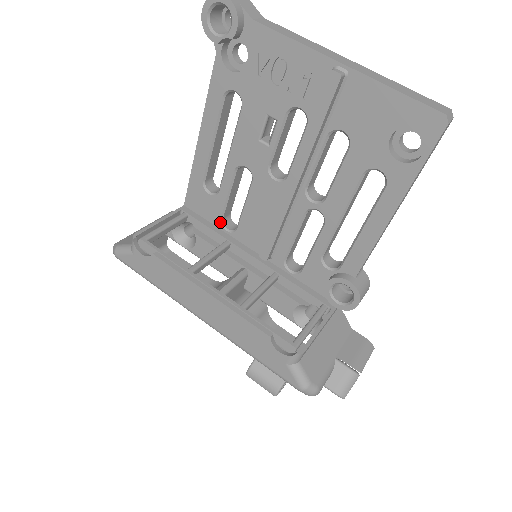
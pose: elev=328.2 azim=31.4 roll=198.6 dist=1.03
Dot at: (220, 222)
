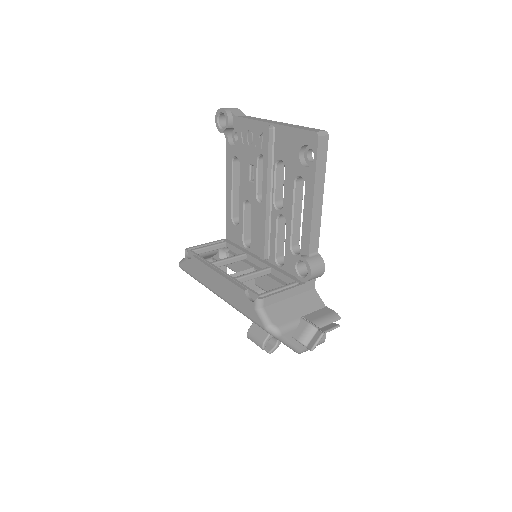
Dot at: (242, 243)
